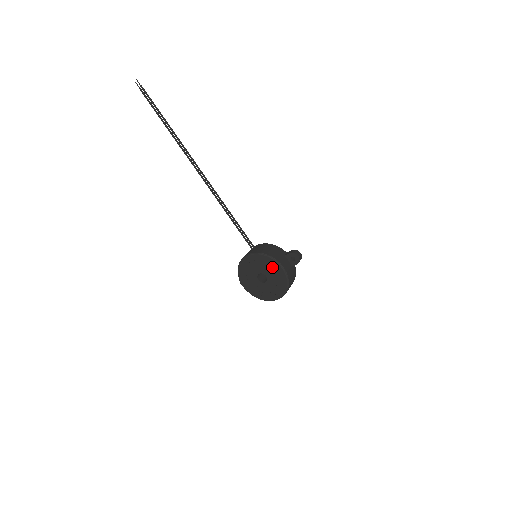
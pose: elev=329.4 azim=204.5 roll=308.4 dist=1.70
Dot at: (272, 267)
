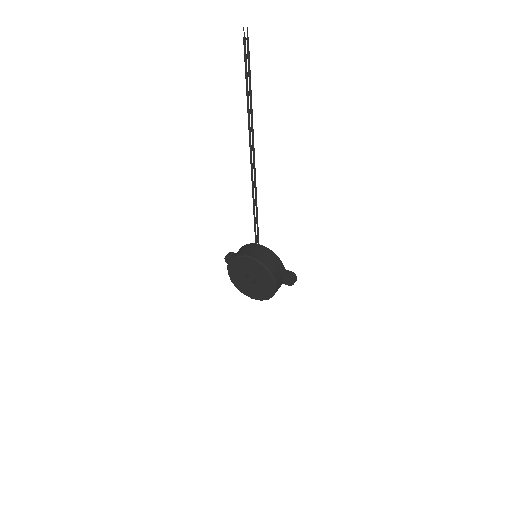
Dot at: (266, 280)
